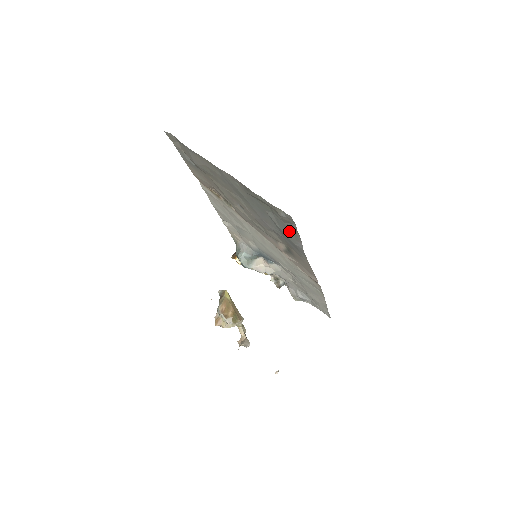
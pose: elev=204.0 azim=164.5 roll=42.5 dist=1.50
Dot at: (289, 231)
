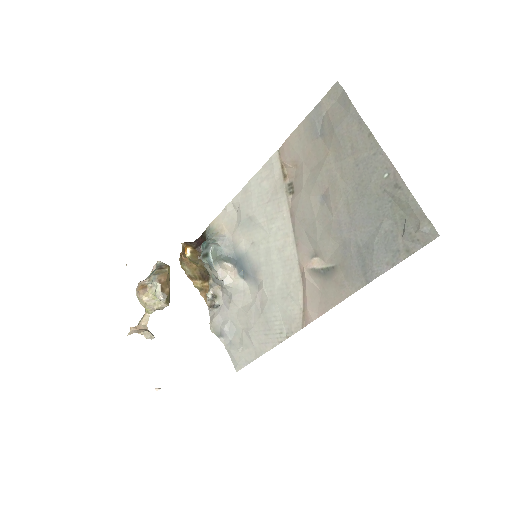
Dot at: (390, 250)
